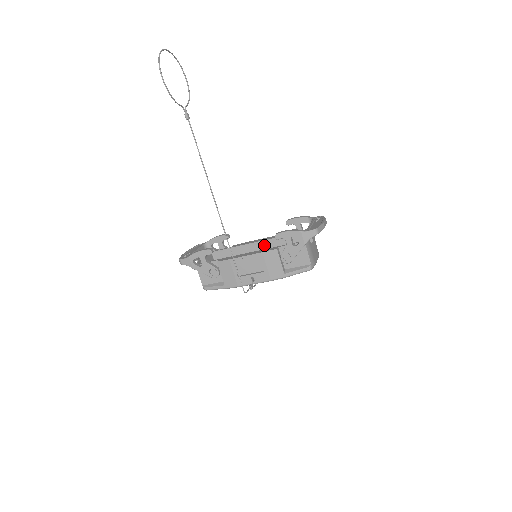
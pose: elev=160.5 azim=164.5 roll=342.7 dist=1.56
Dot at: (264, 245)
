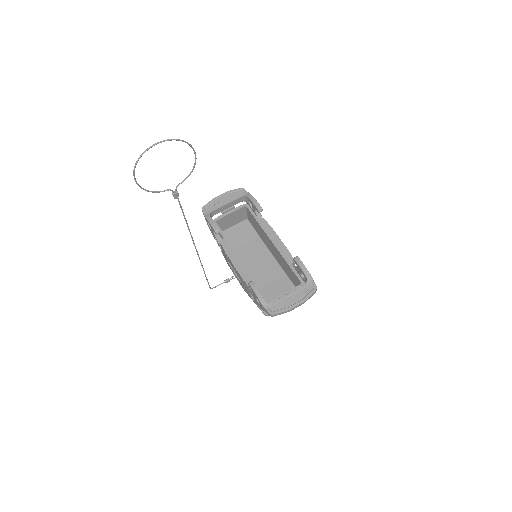
Dot at: (275, 248)
